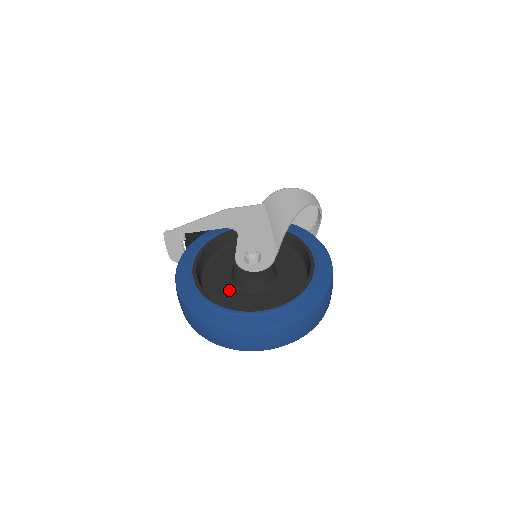
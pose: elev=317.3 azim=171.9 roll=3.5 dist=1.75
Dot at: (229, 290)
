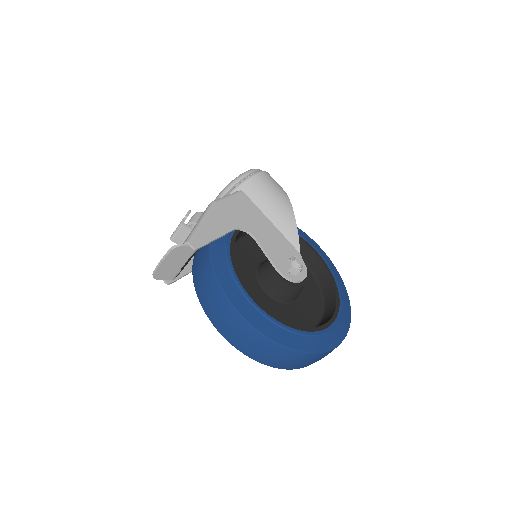
Dot at: (275, 306)
